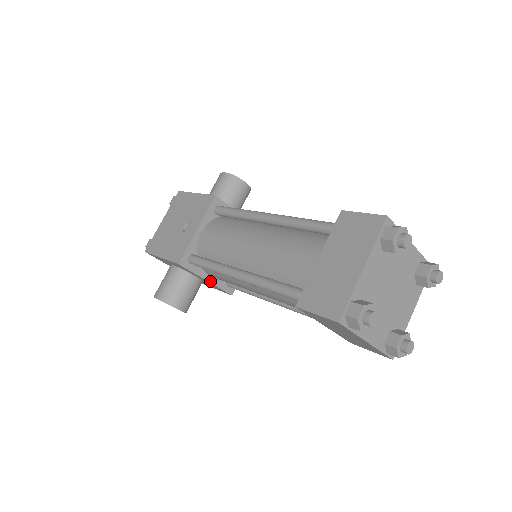
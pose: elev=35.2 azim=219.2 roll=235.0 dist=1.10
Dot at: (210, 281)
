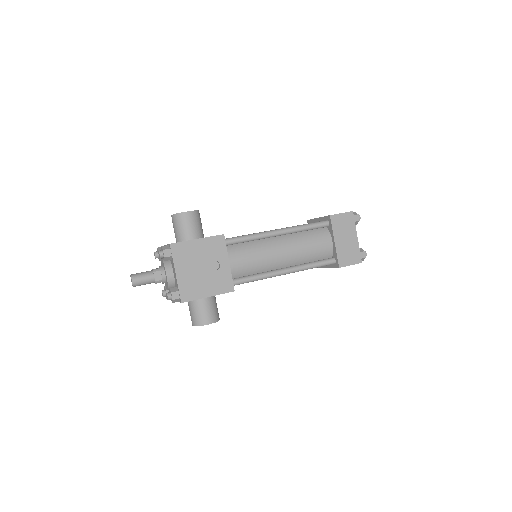
Dot at: occluded
